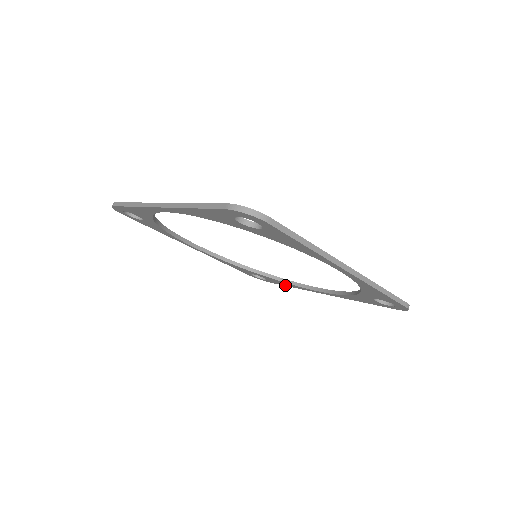
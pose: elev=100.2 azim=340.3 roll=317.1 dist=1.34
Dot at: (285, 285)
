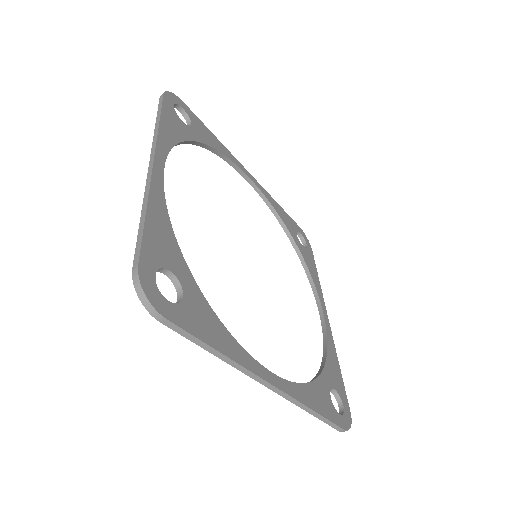
Dot at: occluded
